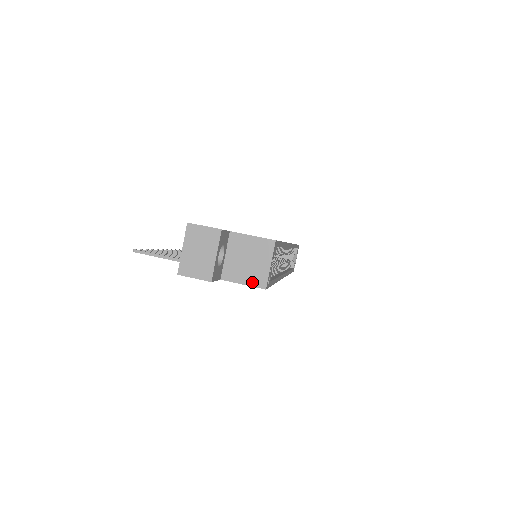
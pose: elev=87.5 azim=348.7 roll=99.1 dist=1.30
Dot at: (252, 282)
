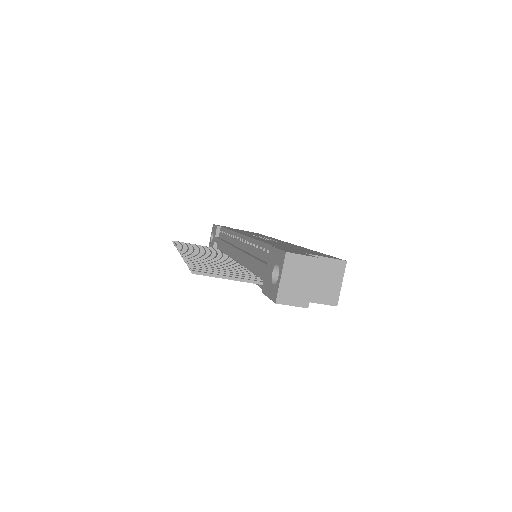
Dot at: (325, 300)
